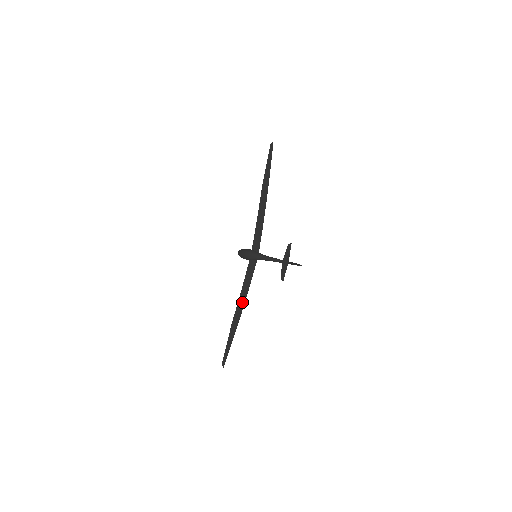
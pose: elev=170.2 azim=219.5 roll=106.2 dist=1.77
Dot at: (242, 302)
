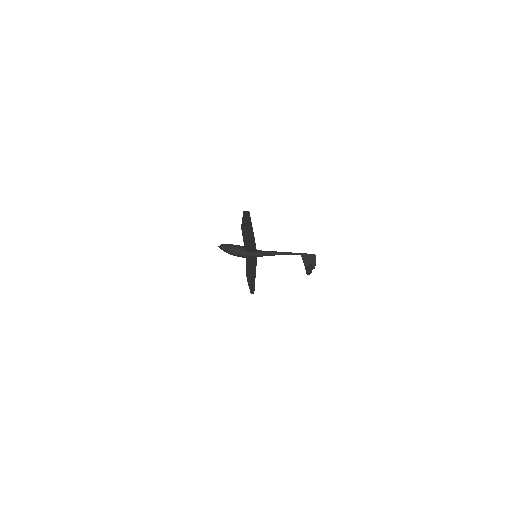
Dot at: (252, 272)
